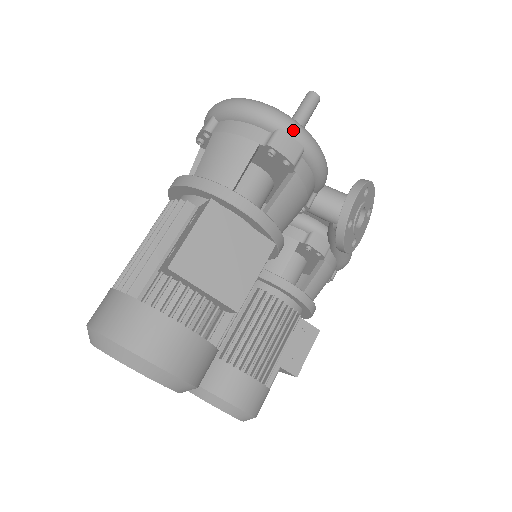
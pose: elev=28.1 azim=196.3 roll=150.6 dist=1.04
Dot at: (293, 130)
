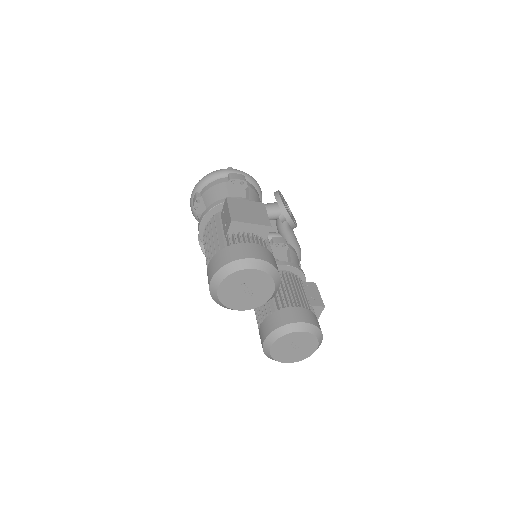
Dot at: (235, 171)
